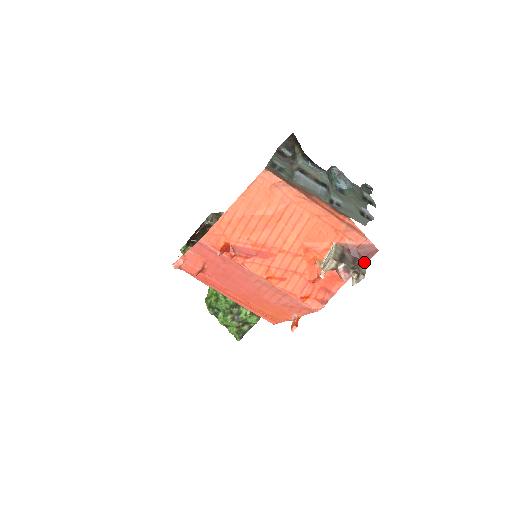
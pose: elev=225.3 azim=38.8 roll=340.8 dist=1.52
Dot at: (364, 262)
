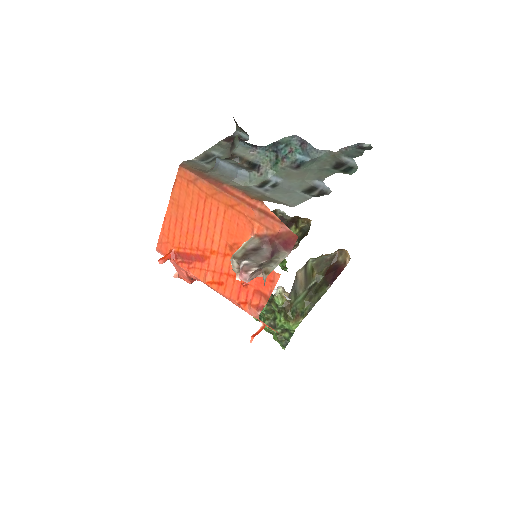
Dot at: (281, 255)
